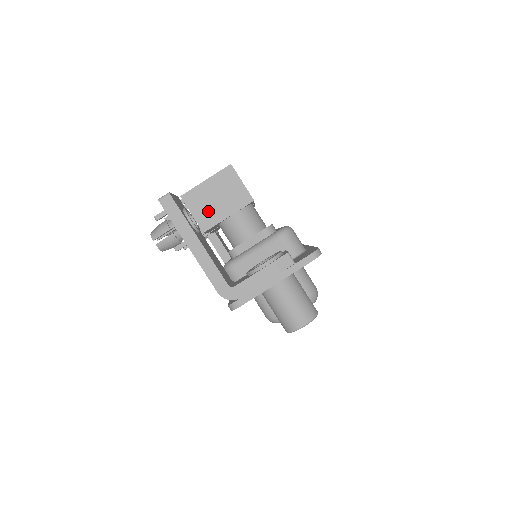
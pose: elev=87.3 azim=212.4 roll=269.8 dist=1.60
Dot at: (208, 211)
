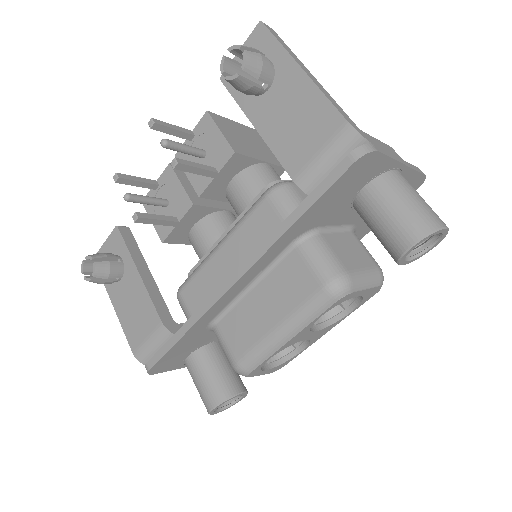
Dot at: (239, 141)
